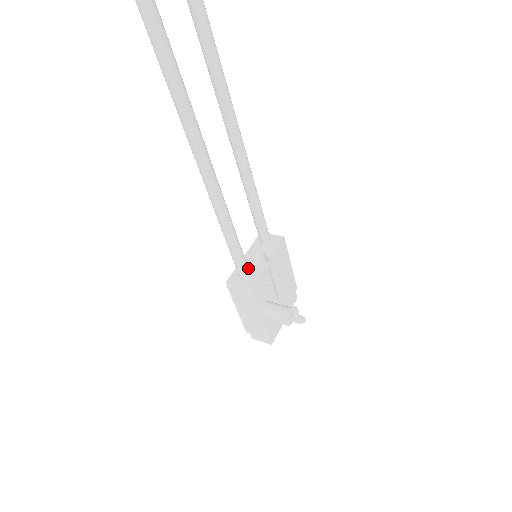
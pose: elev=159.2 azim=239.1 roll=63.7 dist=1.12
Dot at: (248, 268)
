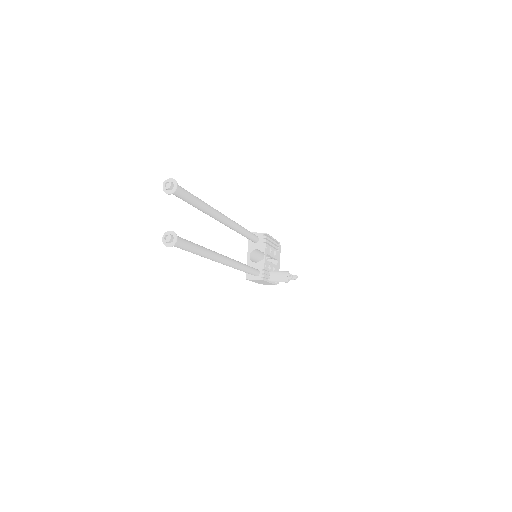
Dot at: (257, 270)
